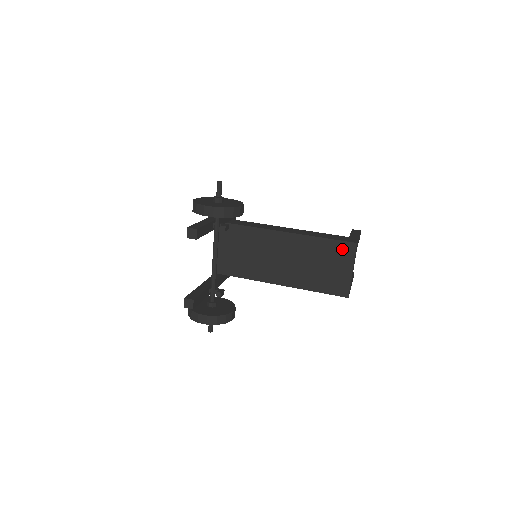
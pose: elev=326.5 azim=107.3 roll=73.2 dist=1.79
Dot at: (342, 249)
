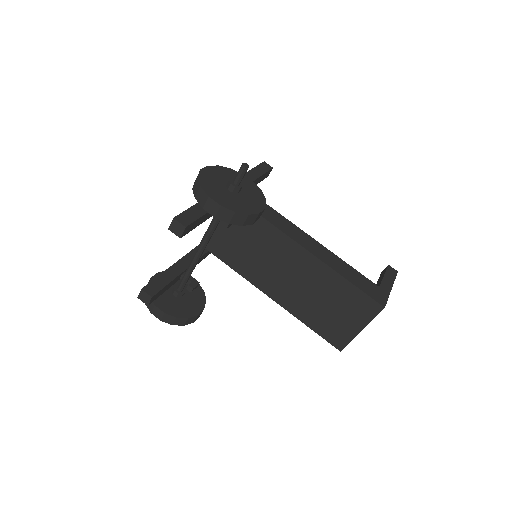
Dot at: (363, 304)
